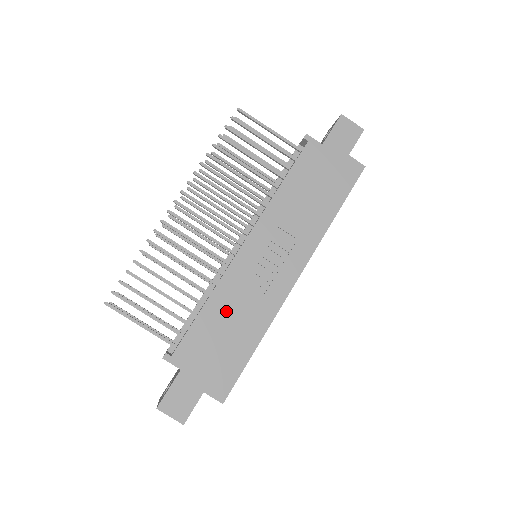
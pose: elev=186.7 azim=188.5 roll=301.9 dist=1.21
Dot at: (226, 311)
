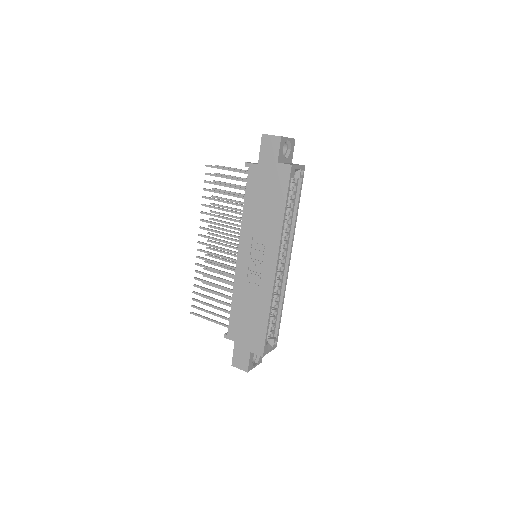
Dot at: (244, 301)
